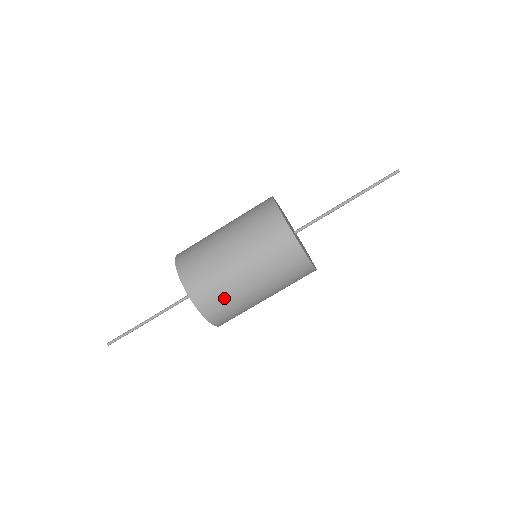
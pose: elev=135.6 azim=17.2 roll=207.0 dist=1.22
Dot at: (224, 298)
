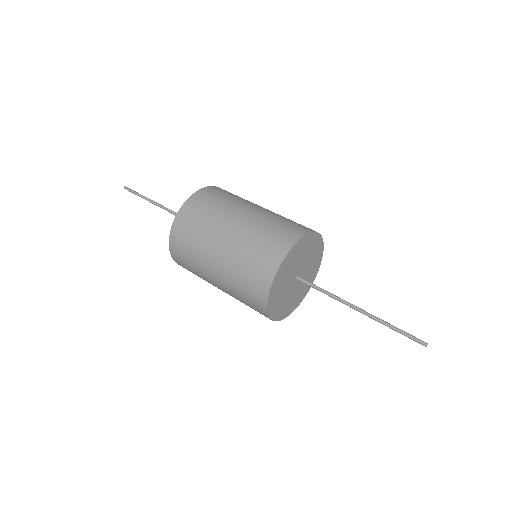
Dot at: (190, 258)
